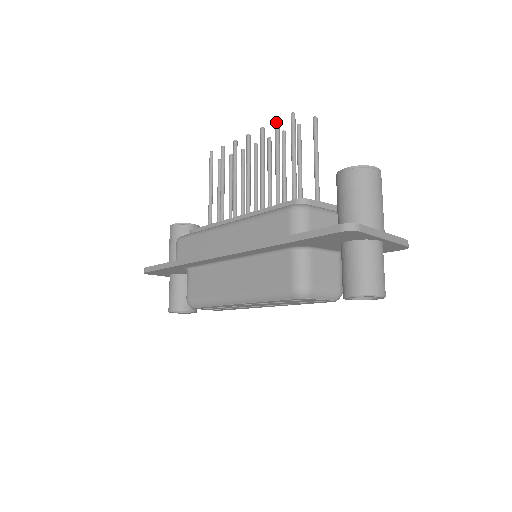
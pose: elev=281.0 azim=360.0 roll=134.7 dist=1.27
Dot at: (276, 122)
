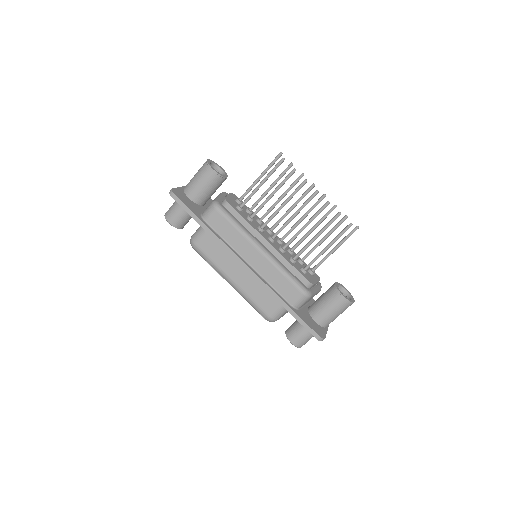
Dot at: (339, 215)
